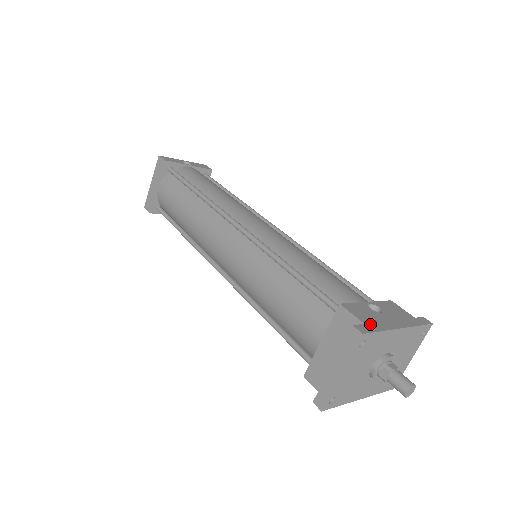
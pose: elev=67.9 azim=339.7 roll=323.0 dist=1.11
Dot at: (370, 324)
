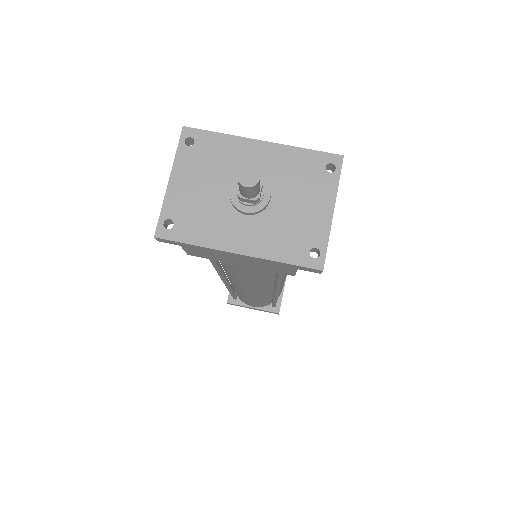
Dot at: occluded
